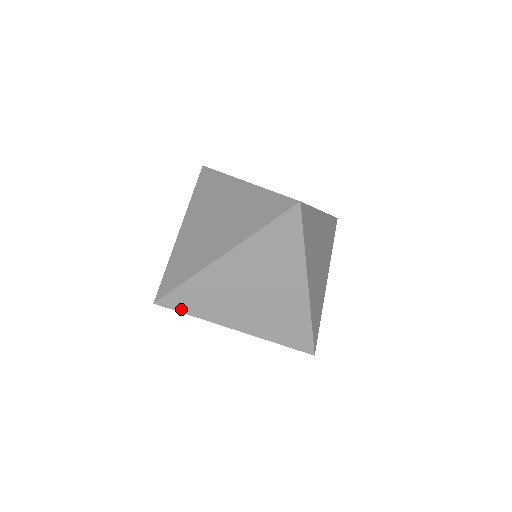
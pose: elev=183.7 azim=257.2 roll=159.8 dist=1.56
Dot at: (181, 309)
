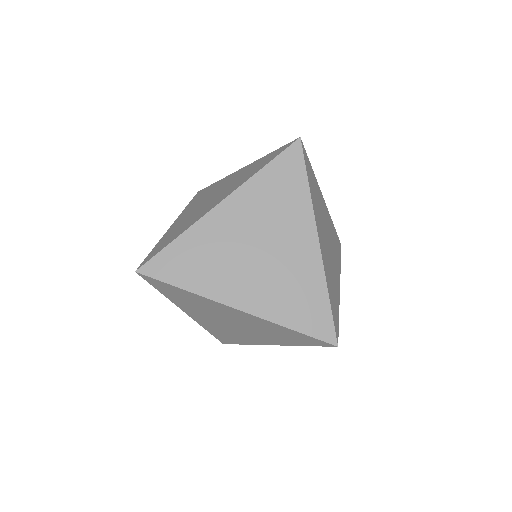
Dot at: (168, 279)
